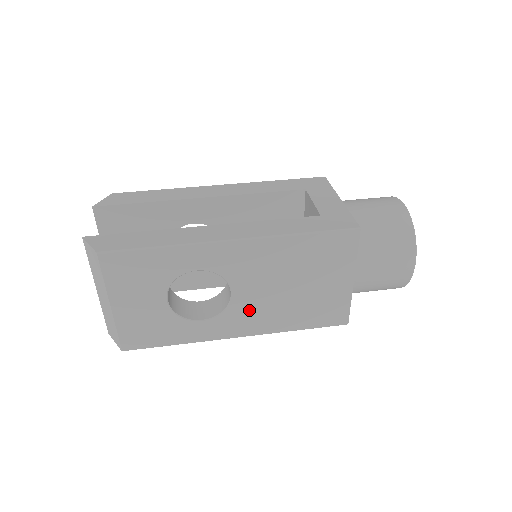
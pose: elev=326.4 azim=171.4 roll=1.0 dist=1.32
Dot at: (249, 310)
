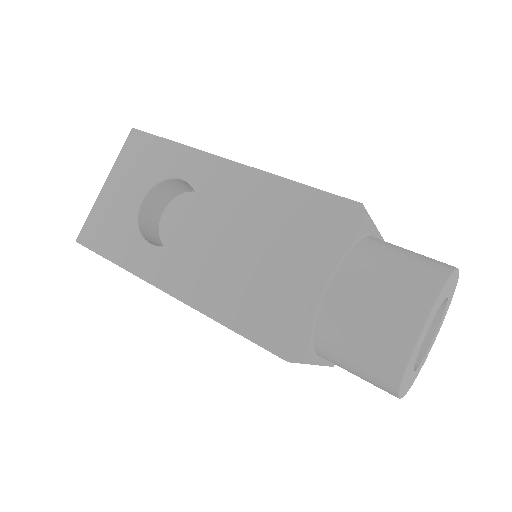
Dot at: (195, 257)
